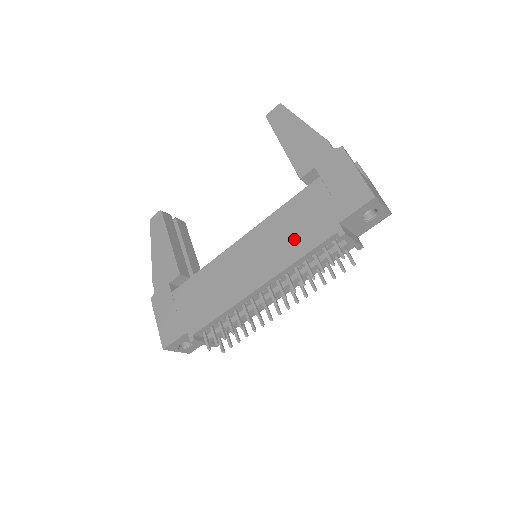
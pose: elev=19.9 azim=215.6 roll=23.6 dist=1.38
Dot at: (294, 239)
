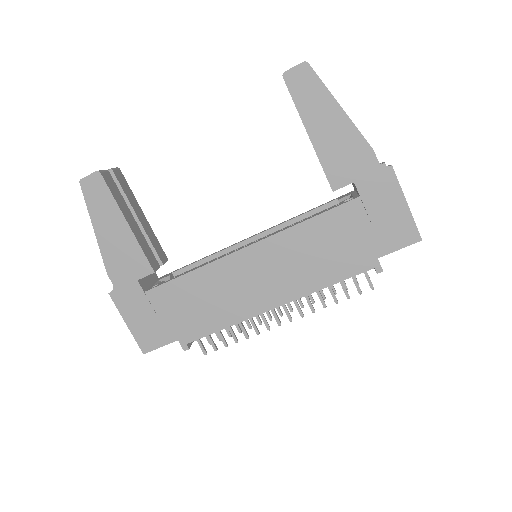
Dot at: (322, 264)
